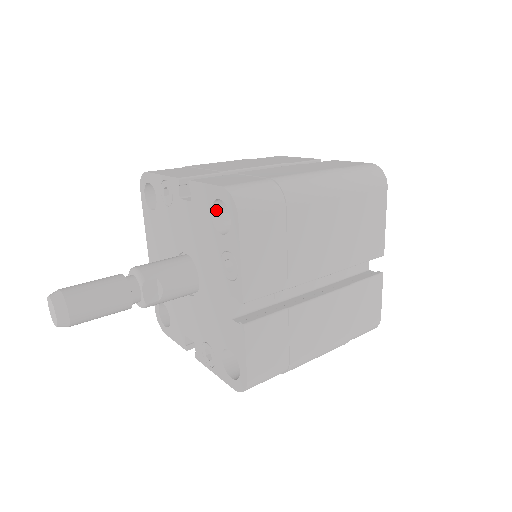
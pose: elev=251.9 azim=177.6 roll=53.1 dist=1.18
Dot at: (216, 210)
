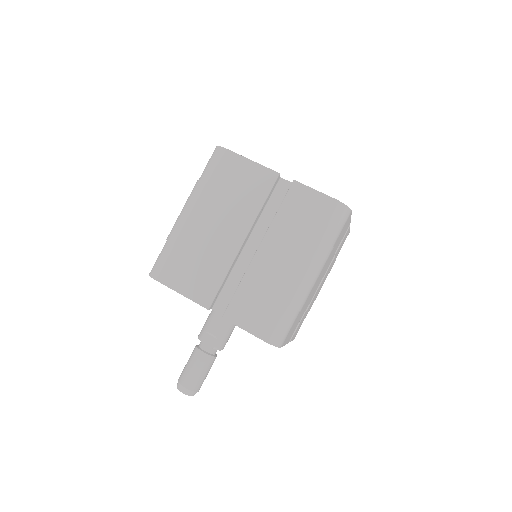
Dot at: occluded
